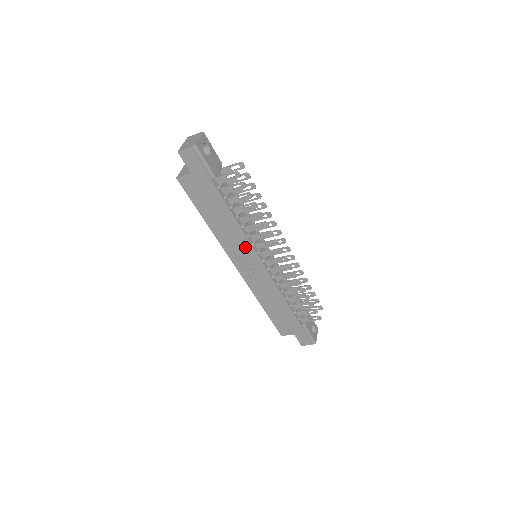
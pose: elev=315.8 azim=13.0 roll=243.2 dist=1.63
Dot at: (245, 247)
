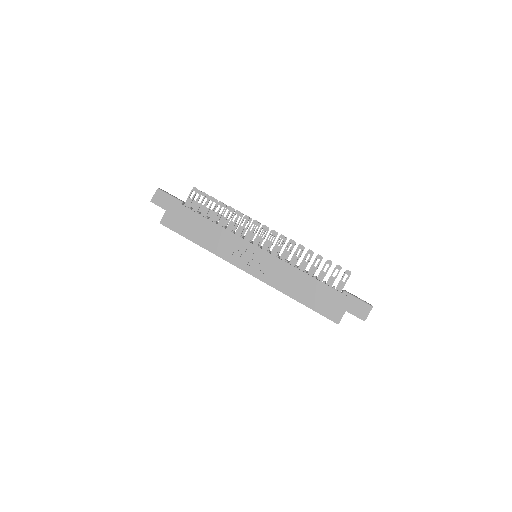
Dot at: (237, 243)
